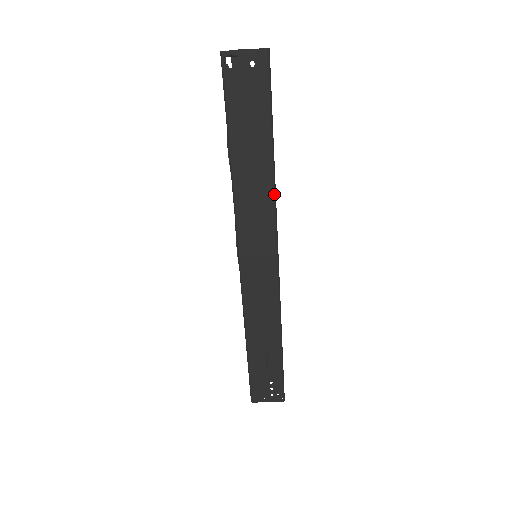
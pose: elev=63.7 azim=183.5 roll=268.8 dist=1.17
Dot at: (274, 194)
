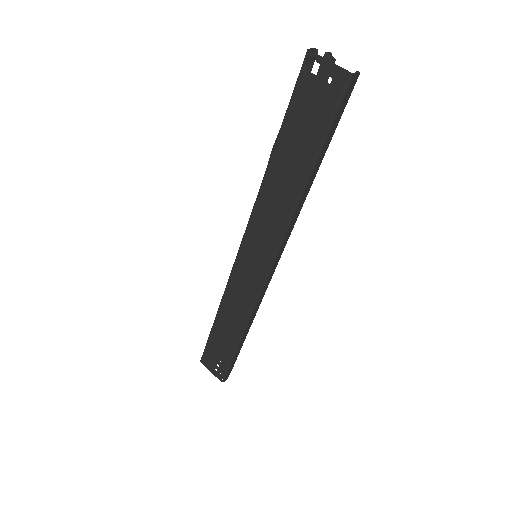
Dot at: (291, 216)
